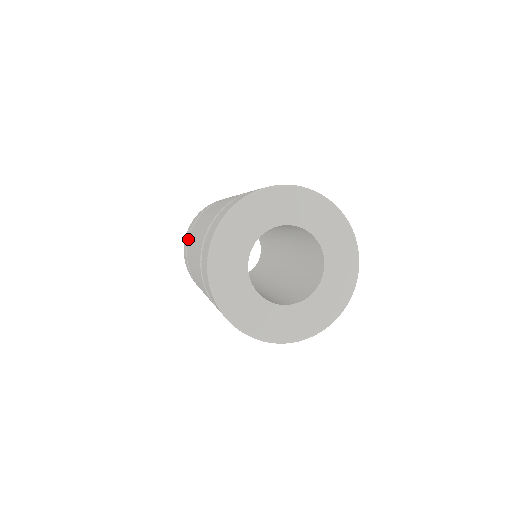
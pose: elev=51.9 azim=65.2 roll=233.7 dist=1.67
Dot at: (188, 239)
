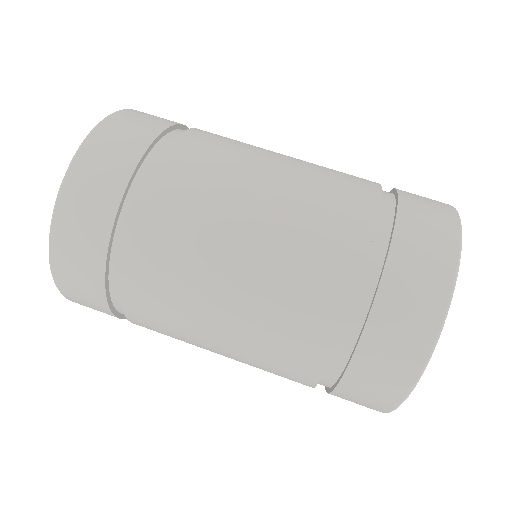
Dot at: (109, 244)
